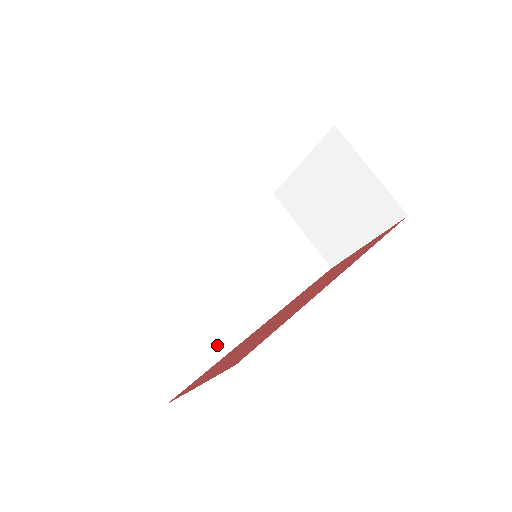
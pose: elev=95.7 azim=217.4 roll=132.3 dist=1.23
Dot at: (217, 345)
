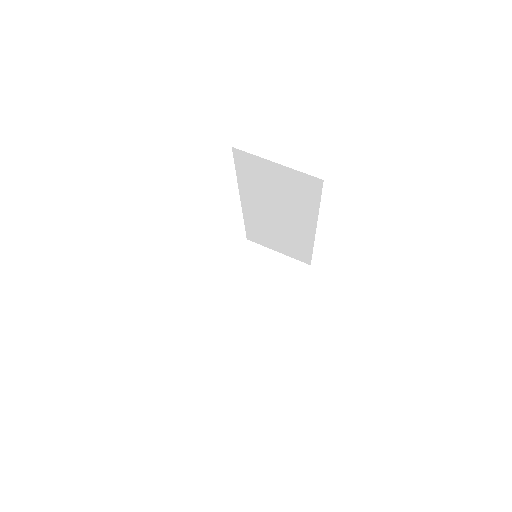
Dot at: occluded
